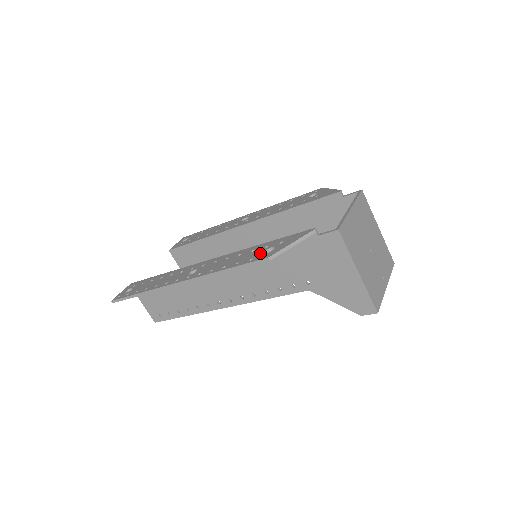
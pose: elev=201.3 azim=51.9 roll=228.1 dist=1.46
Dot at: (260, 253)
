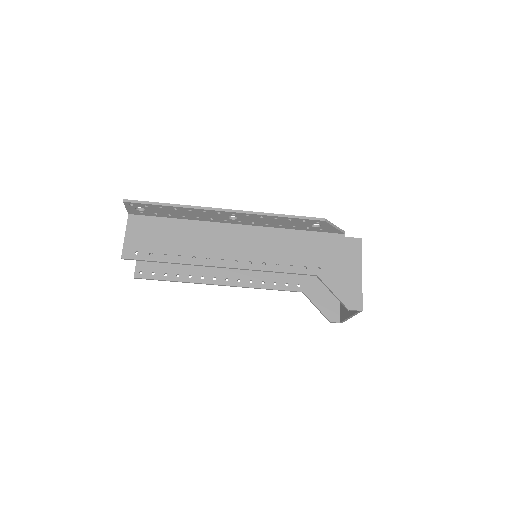
Dot at: occluded
